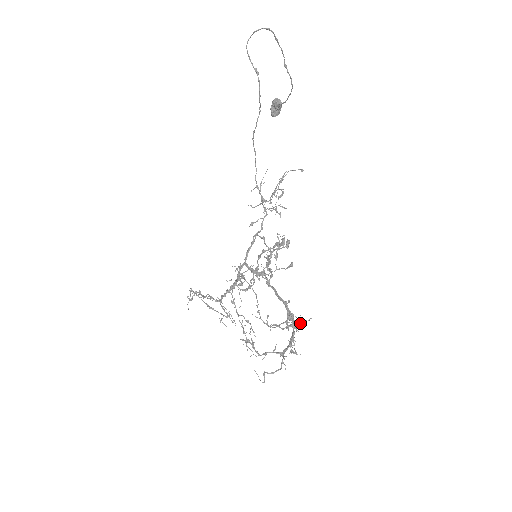
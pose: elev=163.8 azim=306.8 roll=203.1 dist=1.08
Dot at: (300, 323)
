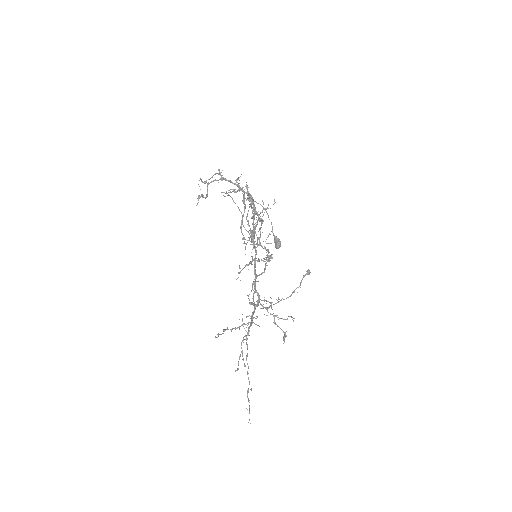
Dot at: occluded
